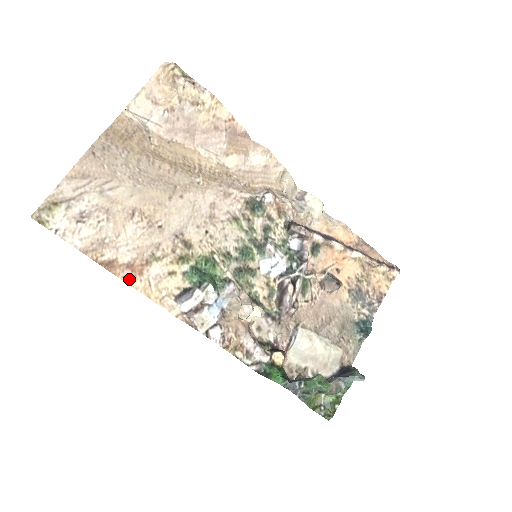
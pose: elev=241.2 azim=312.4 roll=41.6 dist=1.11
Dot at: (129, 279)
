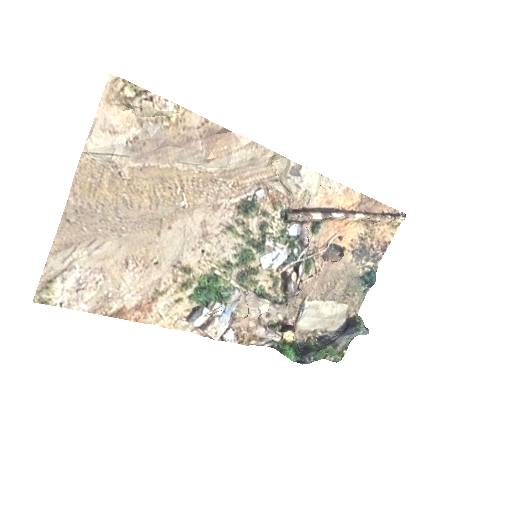
Dot at: (141, 319)
